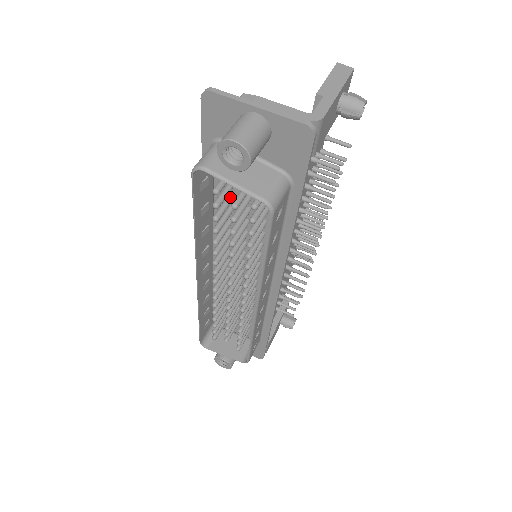
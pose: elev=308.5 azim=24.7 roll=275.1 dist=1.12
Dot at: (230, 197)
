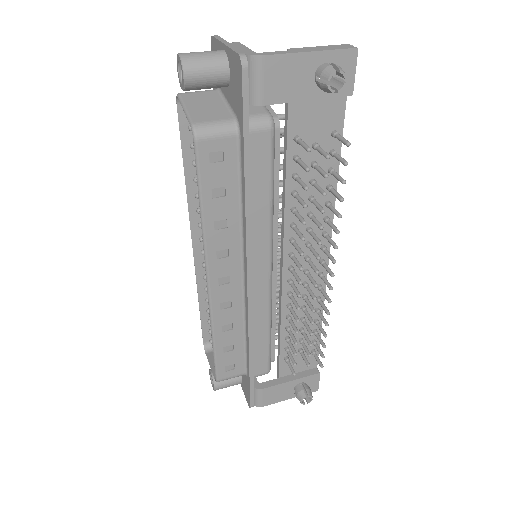
Dot at: occluded
